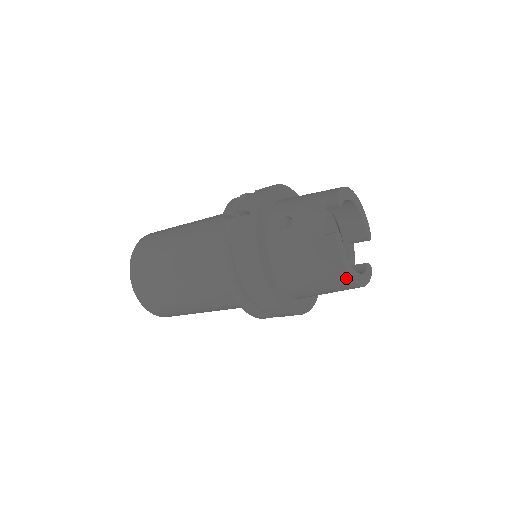
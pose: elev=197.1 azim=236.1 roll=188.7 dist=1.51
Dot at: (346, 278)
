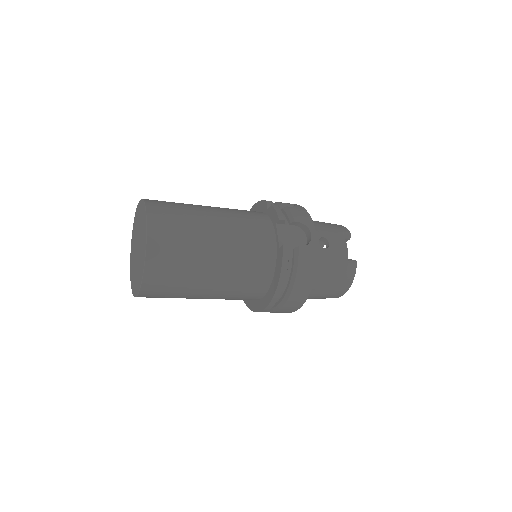
Dot at: (344, 292)
